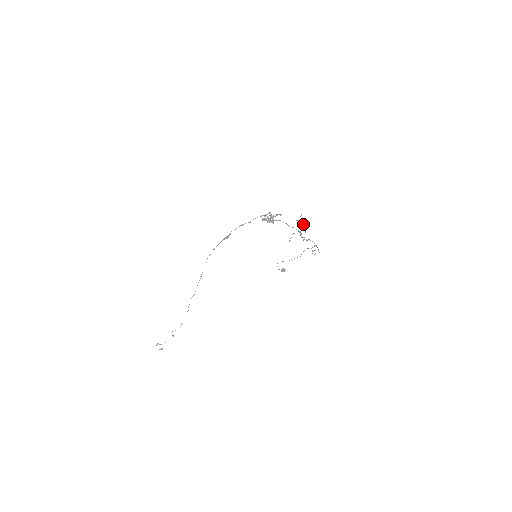
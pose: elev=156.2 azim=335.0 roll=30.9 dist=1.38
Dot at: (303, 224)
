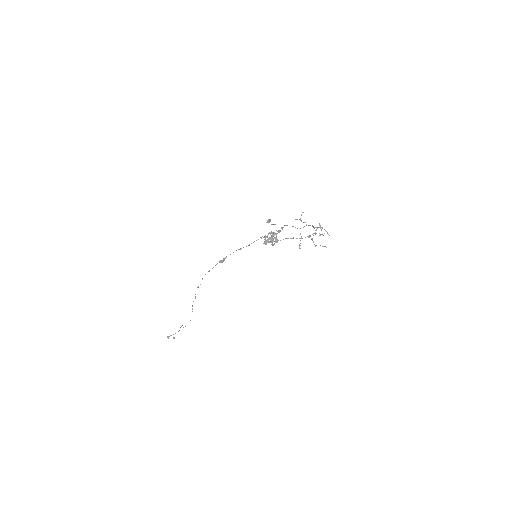
Dot at: occluded
